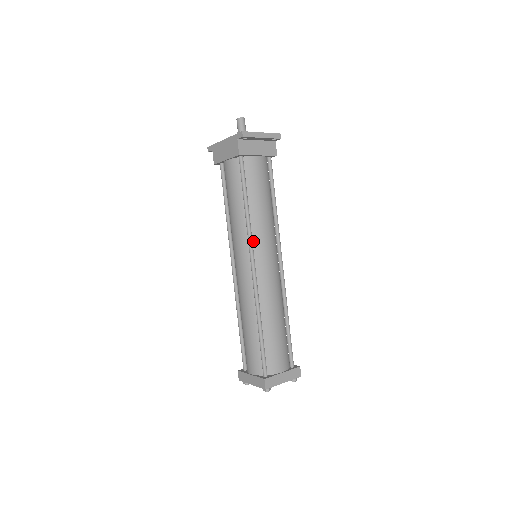
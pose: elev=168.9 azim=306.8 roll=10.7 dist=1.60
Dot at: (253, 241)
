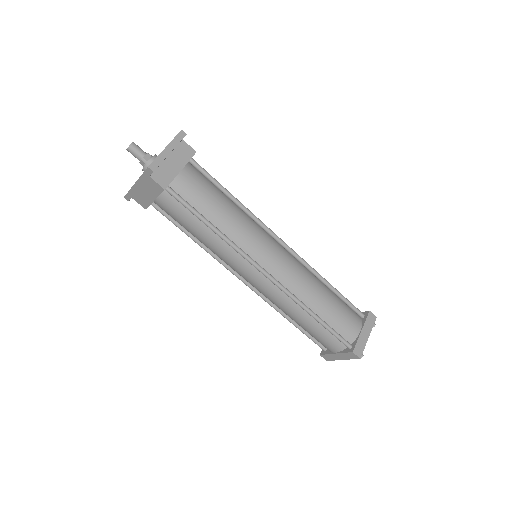
Dot at: (245, 252)
